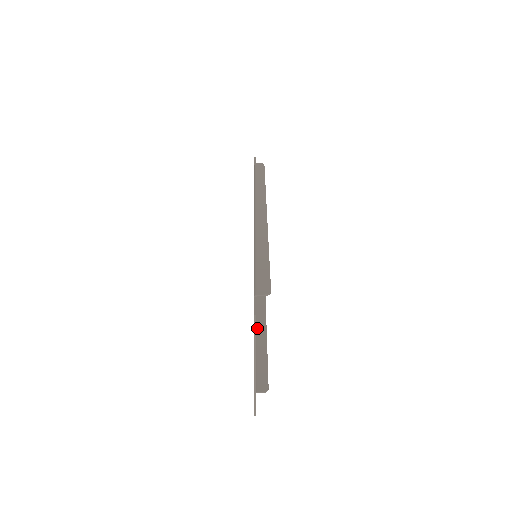
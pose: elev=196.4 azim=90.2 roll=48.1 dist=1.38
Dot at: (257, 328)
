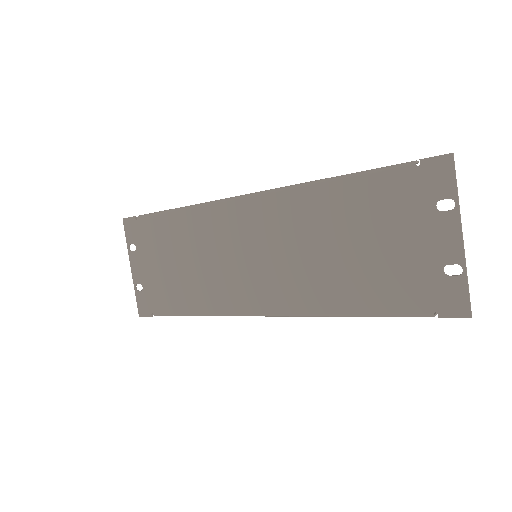
Dot at: (325, 314)
